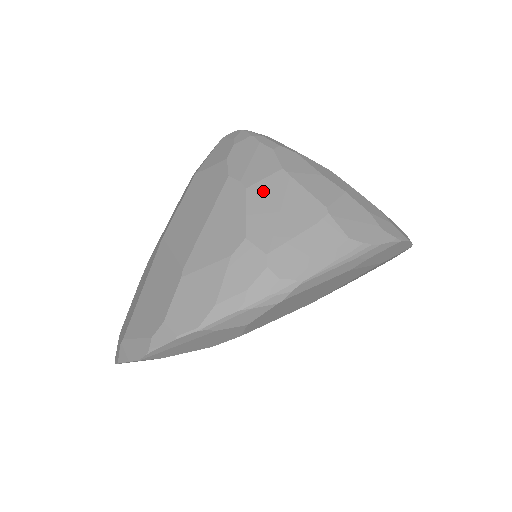
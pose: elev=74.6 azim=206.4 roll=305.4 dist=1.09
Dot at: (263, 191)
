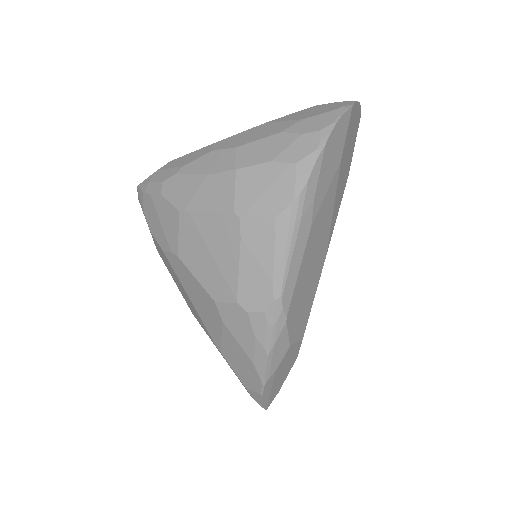
Dot at: (188, 248)
